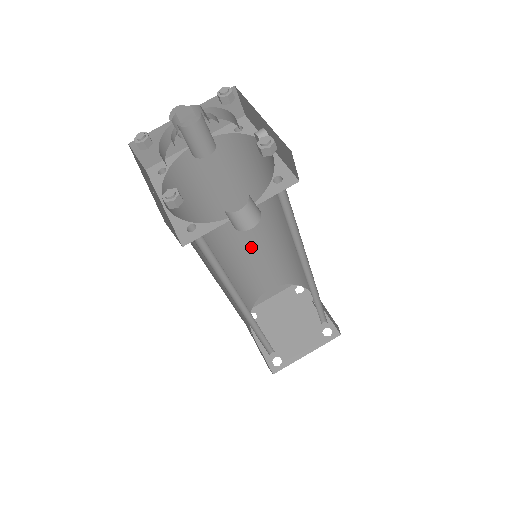
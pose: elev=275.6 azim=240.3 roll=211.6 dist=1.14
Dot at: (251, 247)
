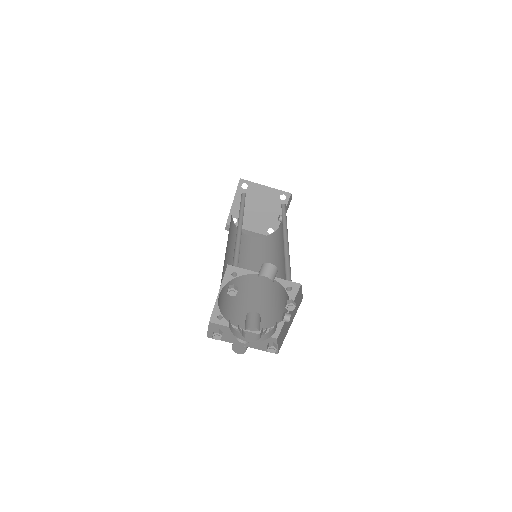
Dot at: occluded
